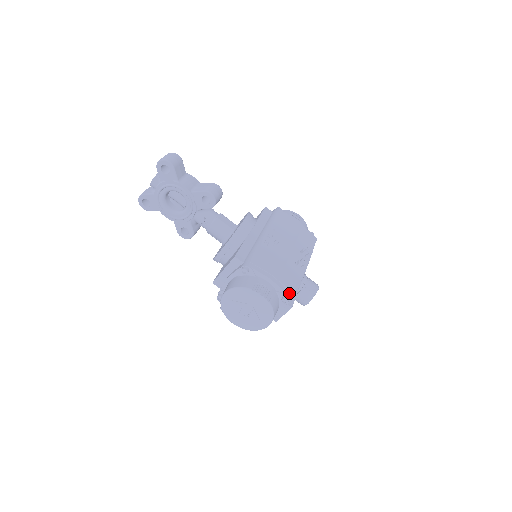
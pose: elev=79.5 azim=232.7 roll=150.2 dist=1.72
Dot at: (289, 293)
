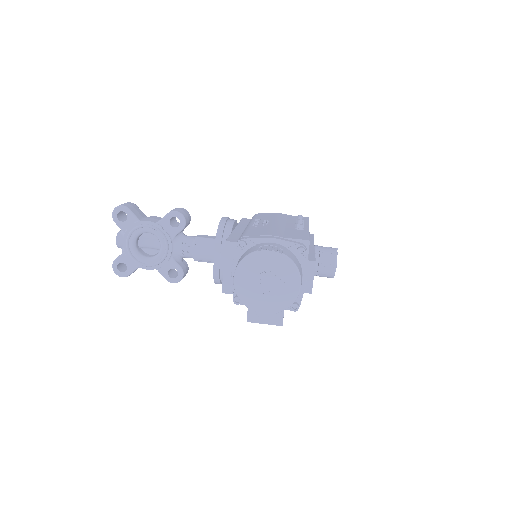
Dot at: (301, 244)
